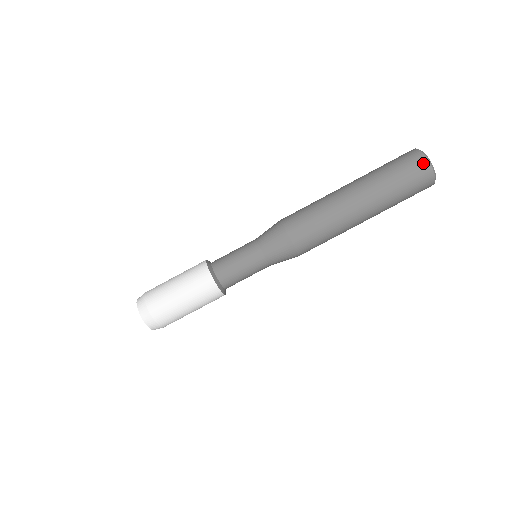
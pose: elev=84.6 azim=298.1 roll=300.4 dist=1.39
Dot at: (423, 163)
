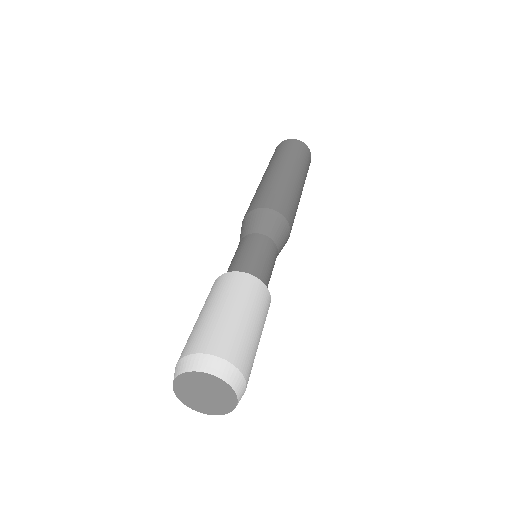
Dot at: (295, 141)
